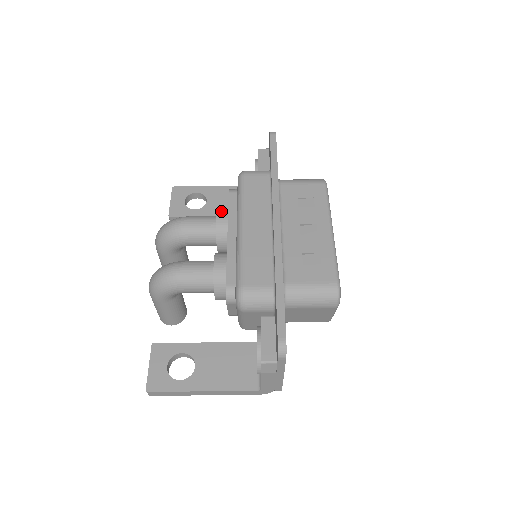
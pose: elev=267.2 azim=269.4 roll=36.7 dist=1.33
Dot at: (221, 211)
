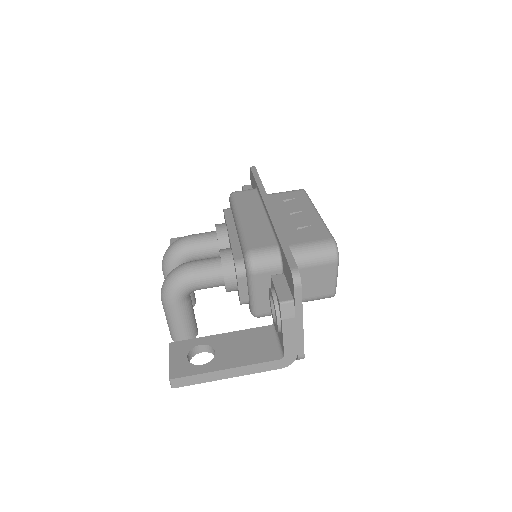
Dot at: (219, 224)
